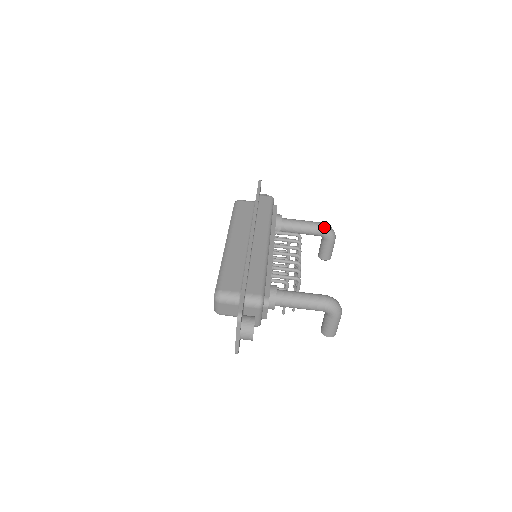
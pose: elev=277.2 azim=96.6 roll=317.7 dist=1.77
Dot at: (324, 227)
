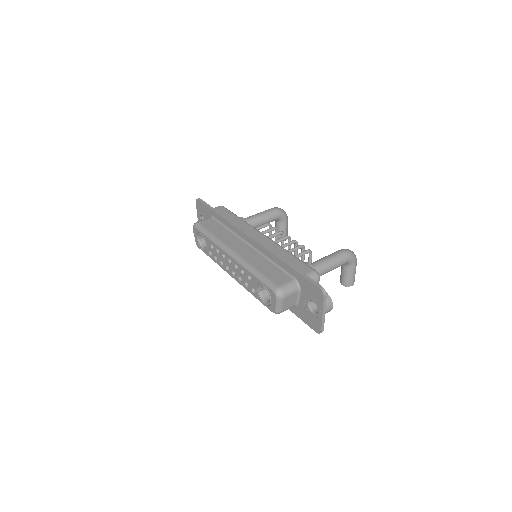
Dot at: (278, 210)
